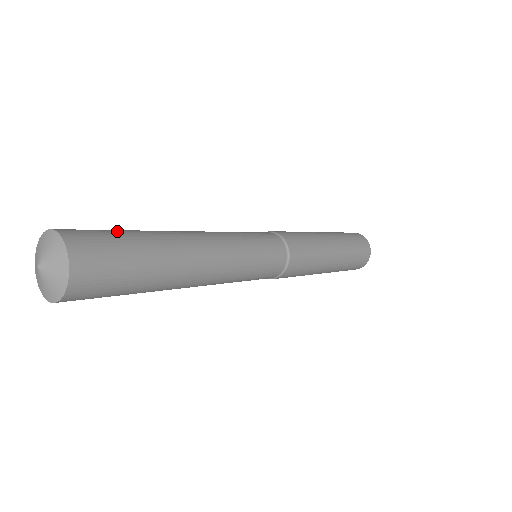
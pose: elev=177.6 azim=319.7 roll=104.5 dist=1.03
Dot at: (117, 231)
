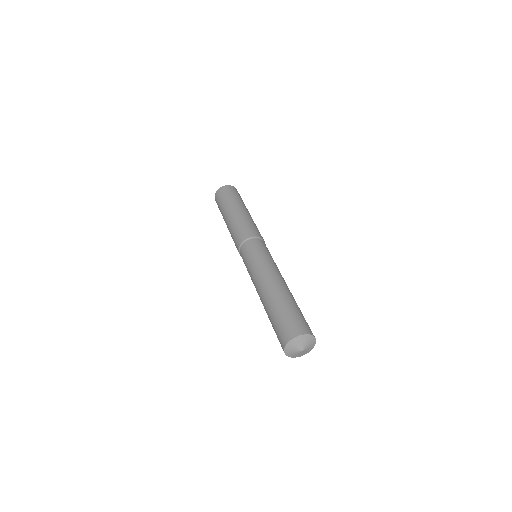
Dot at: (286, 313)
